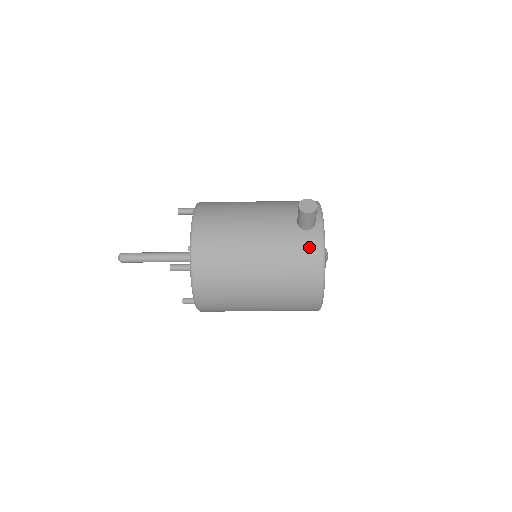
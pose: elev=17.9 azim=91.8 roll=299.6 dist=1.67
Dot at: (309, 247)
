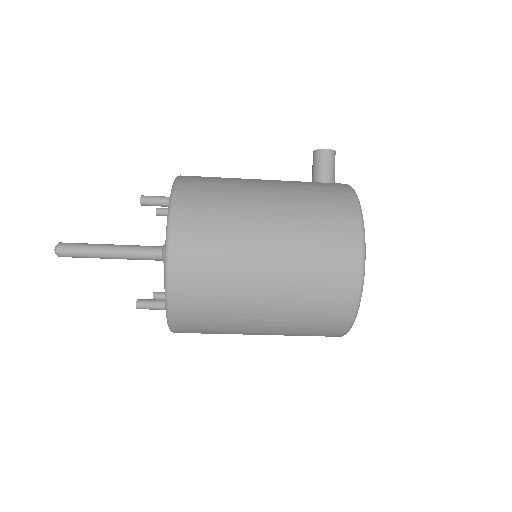
Dot at: (333, 186)
